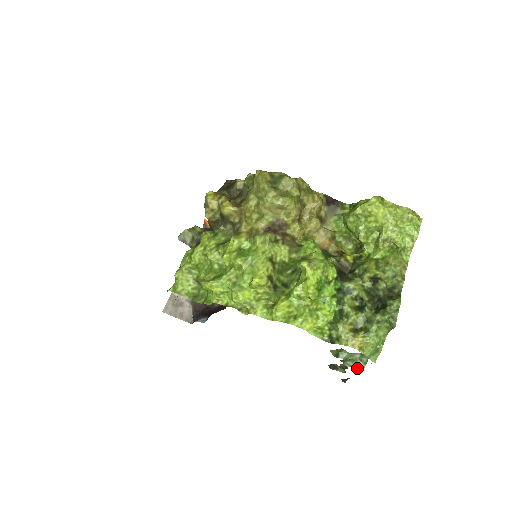
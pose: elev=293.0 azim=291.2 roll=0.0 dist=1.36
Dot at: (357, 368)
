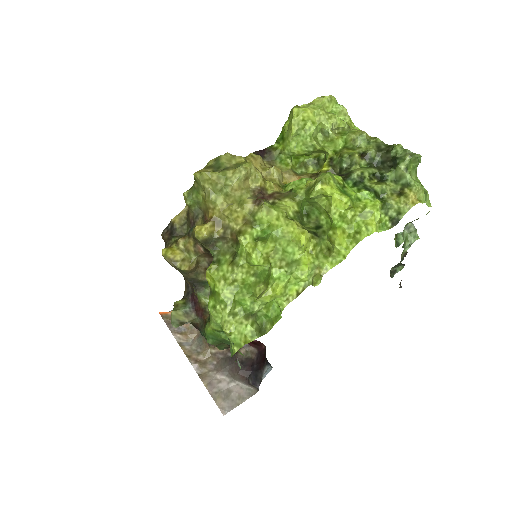
Dot at: occluded
